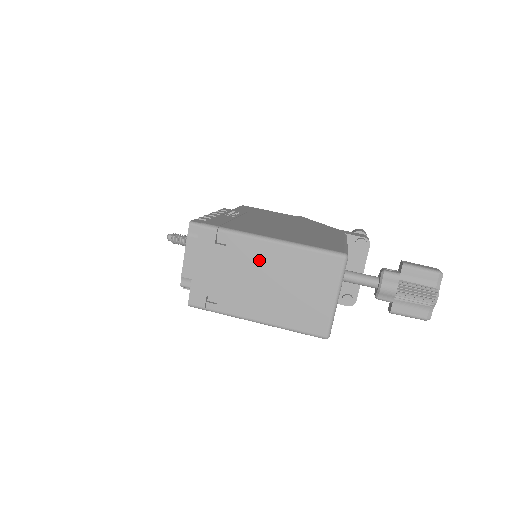
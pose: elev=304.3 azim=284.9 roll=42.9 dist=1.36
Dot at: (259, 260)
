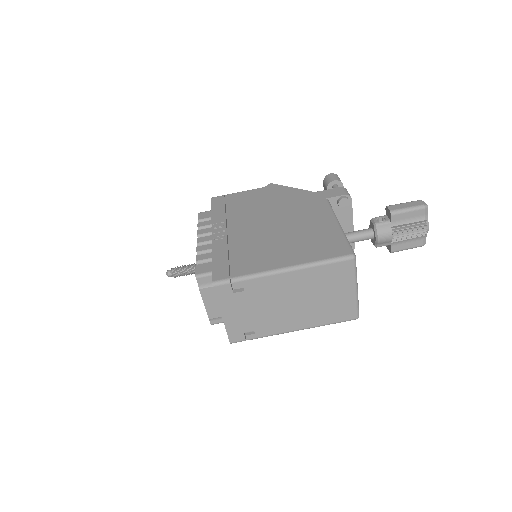
Dot at: (278, 290)
